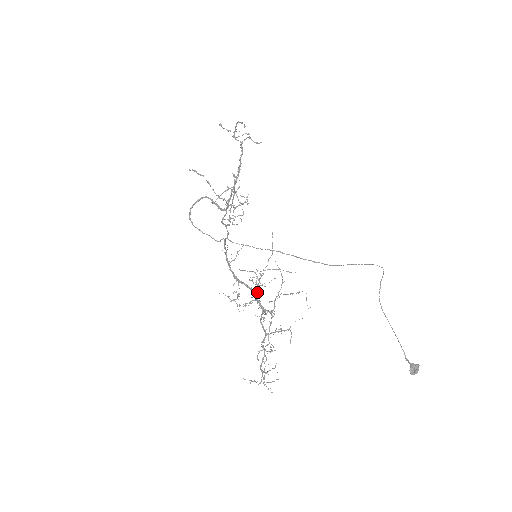
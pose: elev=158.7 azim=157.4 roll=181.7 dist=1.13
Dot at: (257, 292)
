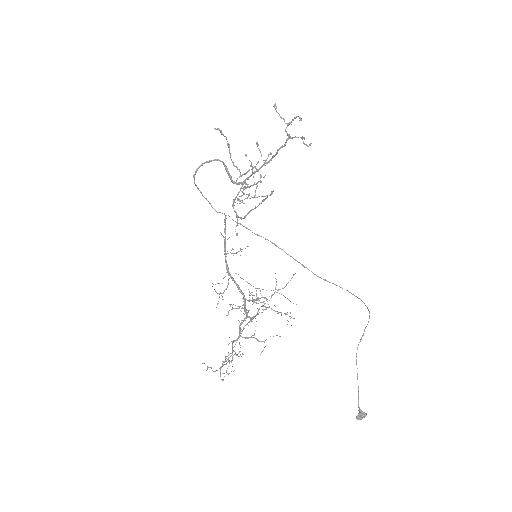
Dot at: (248, 301)
